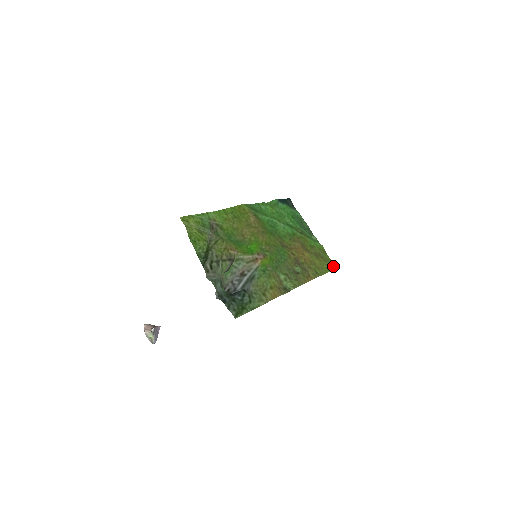
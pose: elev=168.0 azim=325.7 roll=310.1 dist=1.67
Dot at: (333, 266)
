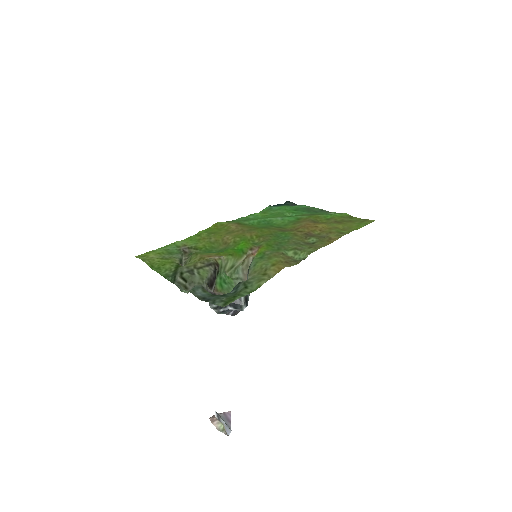
Dot at: (367, 222)
